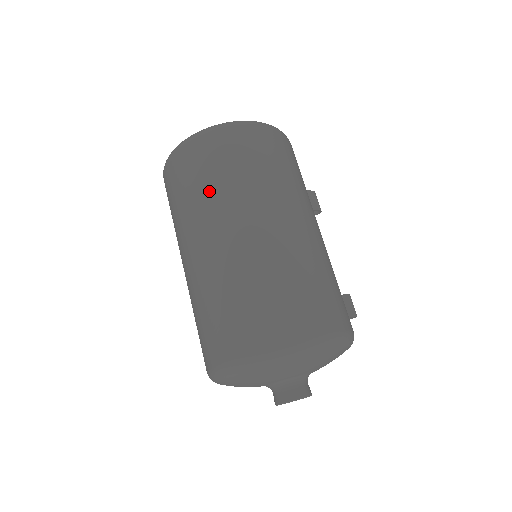
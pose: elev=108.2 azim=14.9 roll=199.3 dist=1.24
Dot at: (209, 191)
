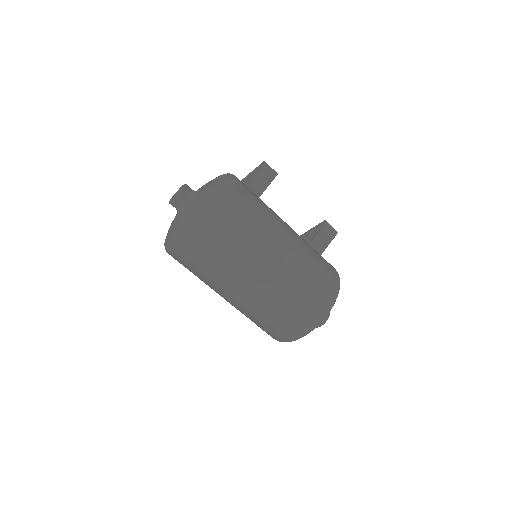
Dot at: (211, 275)
